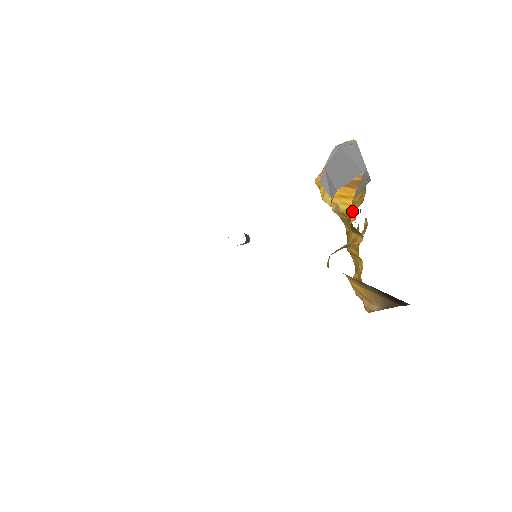
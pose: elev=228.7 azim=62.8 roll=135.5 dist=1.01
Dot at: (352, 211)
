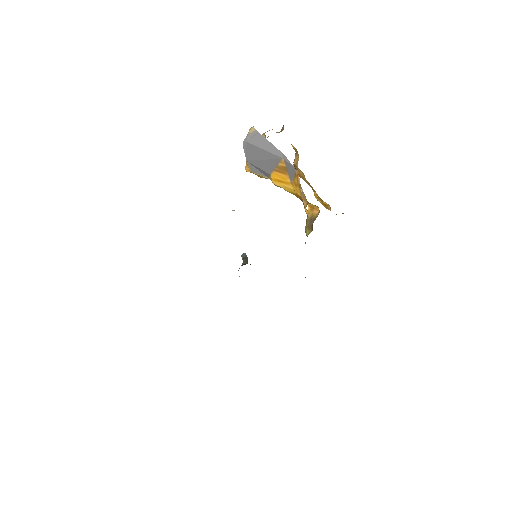
Dot at: (297, 194)
